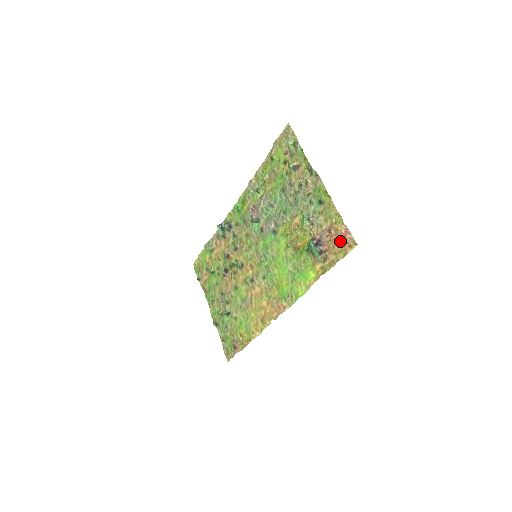
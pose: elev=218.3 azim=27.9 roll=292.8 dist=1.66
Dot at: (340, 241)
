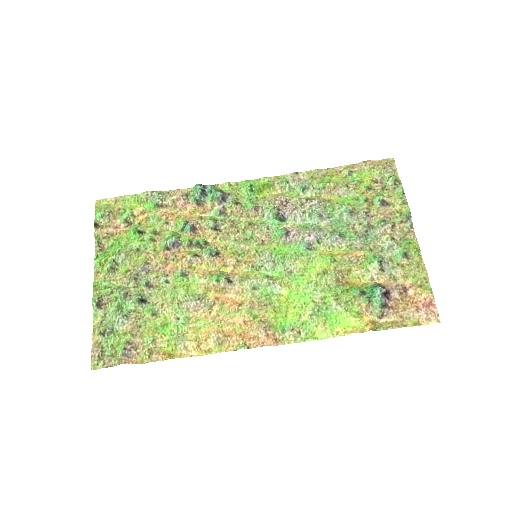
Dot at: (417, 307)
